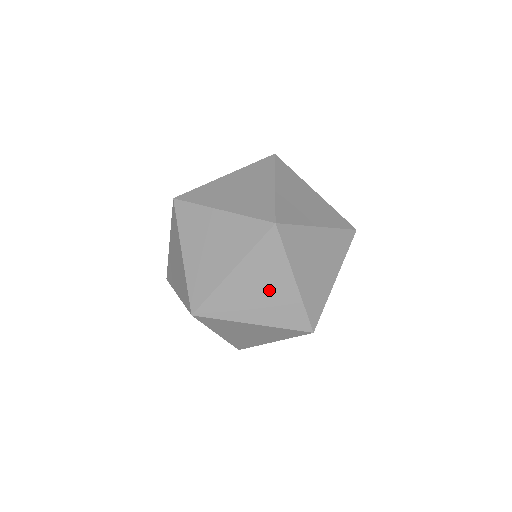
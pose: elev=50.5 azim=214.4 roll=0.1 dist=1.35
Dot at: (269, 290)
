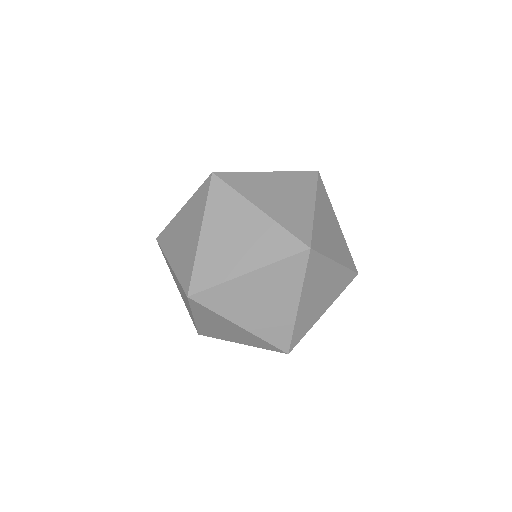
Dot at: occluded
